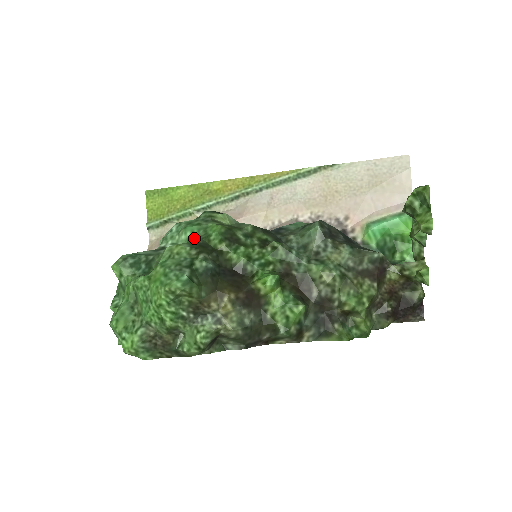
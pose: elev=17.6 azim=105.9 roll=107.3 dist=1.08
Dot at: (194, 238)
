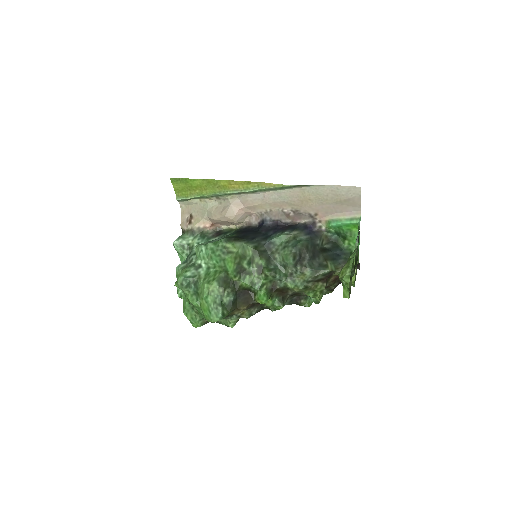
Dot at: (218, 266)
